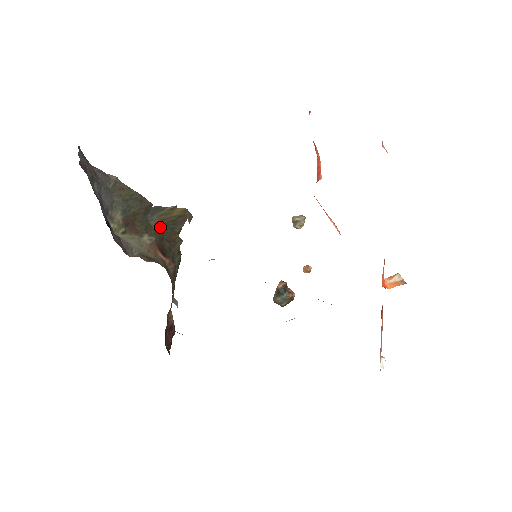
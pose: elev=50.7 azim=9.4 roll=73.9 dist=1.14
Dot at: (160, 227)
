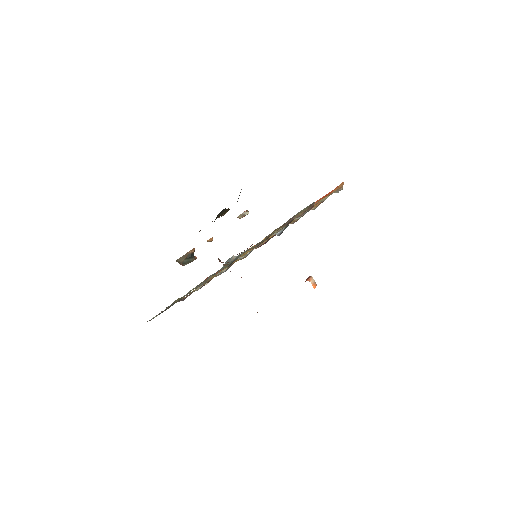
Dot at: occluded
